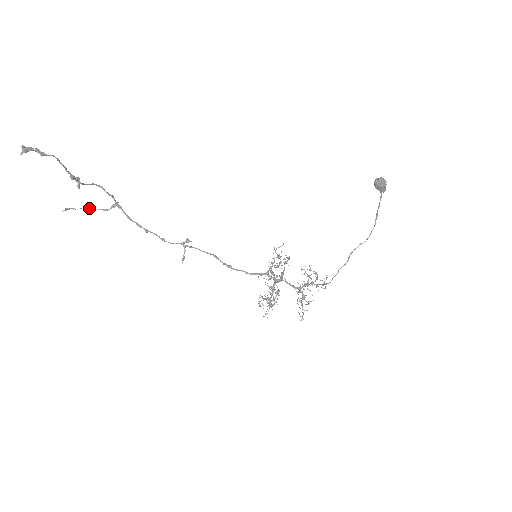
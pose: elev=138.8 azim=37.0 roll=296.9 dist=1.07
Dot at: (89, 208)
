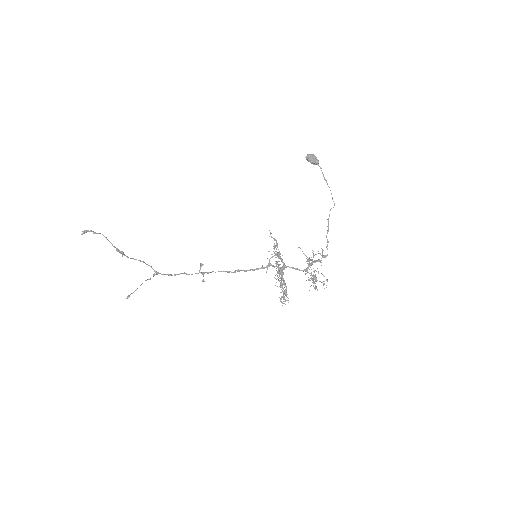
Dot at: occluded
